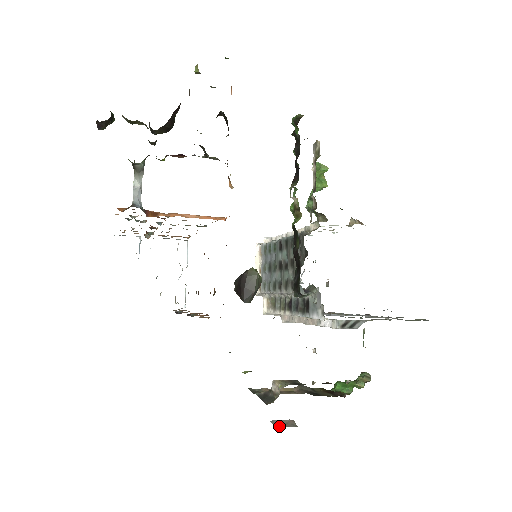
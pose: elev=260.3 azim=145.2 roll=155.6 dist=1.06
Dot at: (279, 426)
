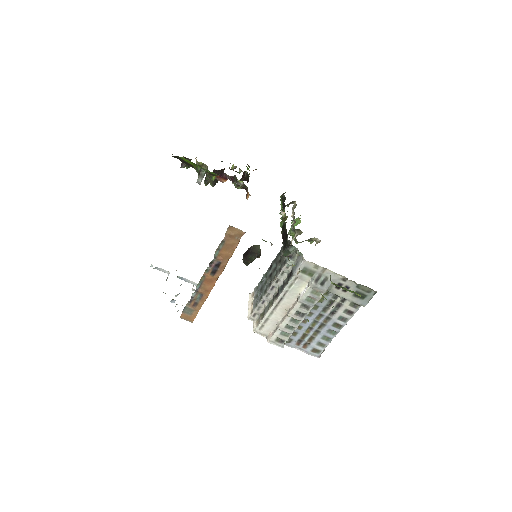
Dot at: occluded
